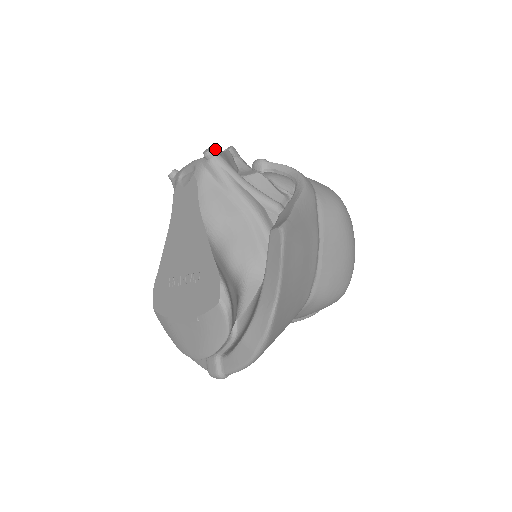
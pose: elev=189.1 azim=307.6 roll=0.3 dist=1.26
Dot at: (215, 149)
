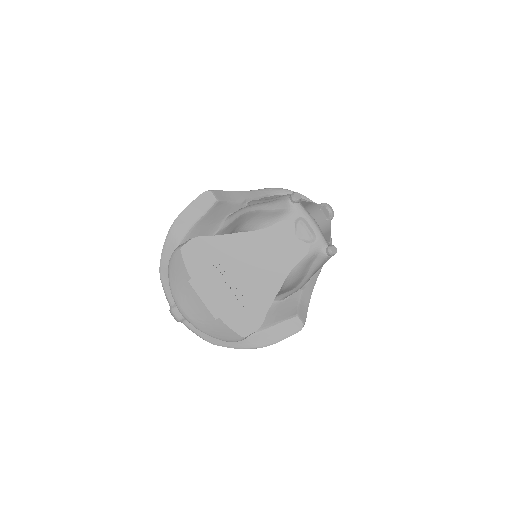
Dot at: (336, 252)
